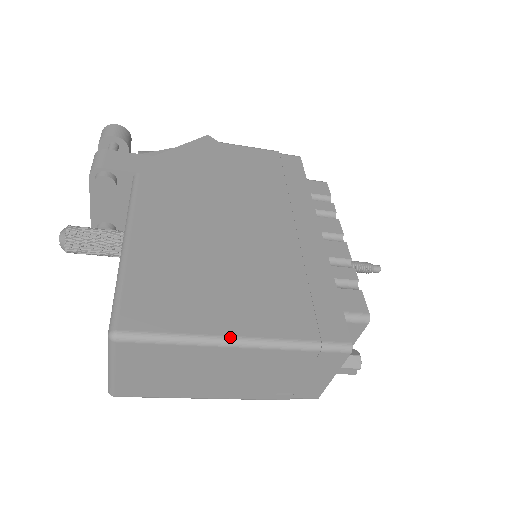
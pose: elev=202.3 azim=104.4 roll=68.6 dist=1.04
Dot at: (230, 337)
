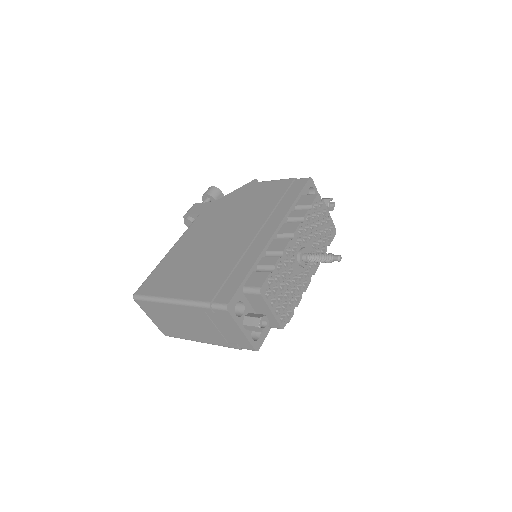
Dot at: (171, 298)
